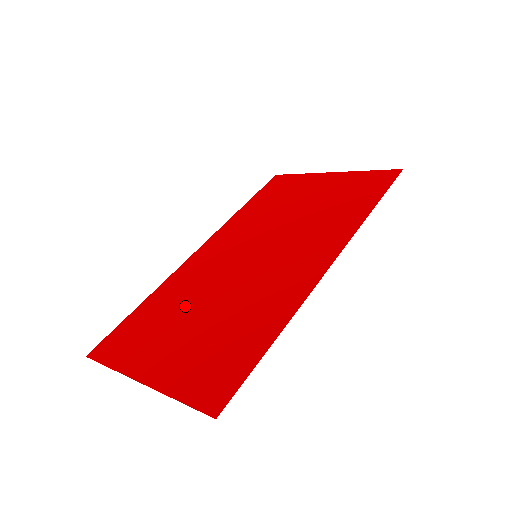
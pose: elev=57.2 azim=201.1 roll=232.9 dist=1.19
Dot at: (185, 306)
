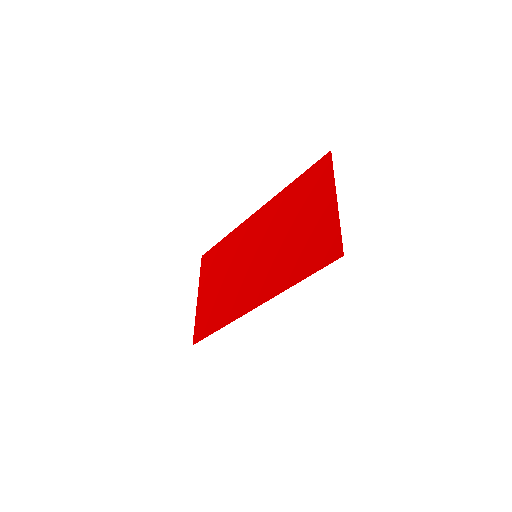
Dot at: (225, 264)
